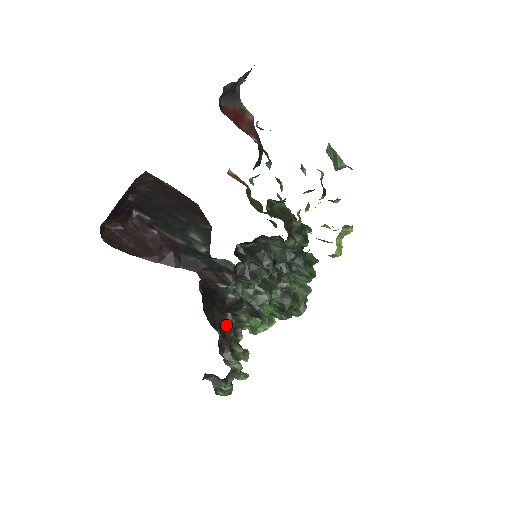
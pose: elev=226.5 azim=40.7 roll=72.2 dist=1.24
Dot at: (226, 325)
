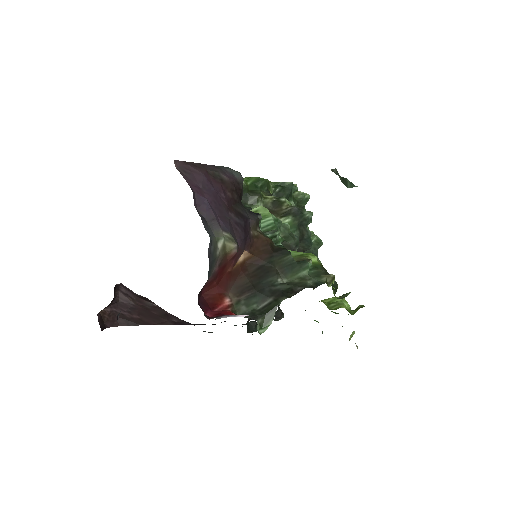
Dot at: occluded
